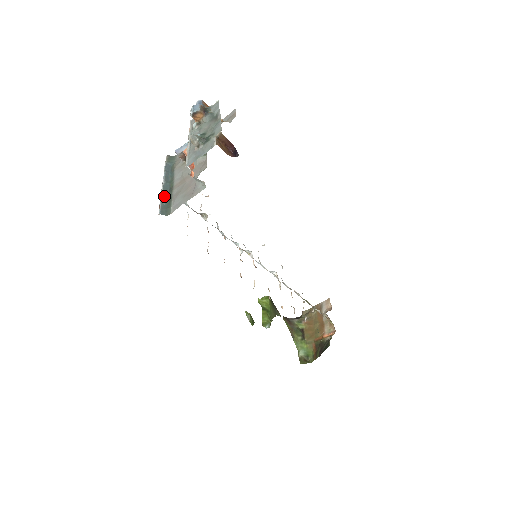
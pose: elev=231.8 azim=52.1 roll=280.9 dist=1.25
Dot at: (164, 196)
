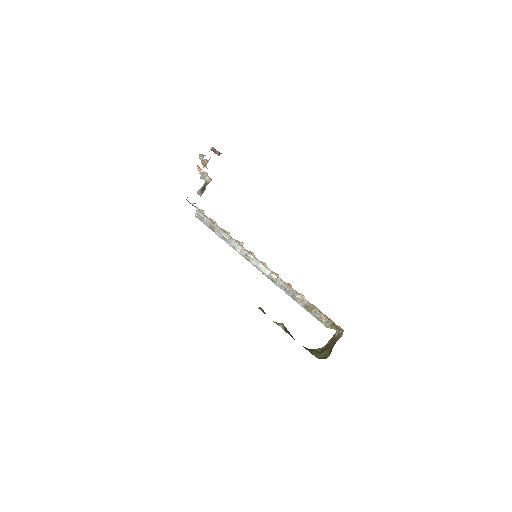
Dot at: occluded
